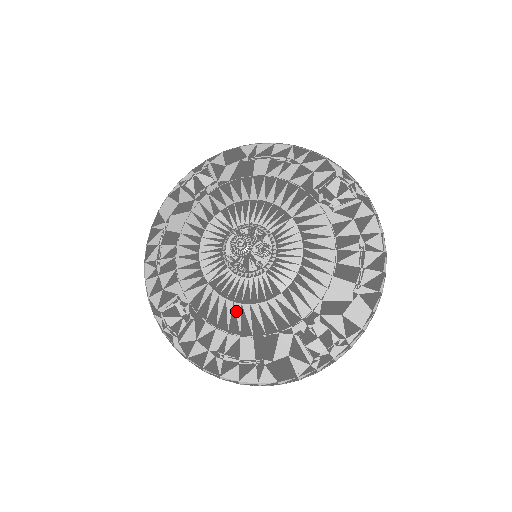
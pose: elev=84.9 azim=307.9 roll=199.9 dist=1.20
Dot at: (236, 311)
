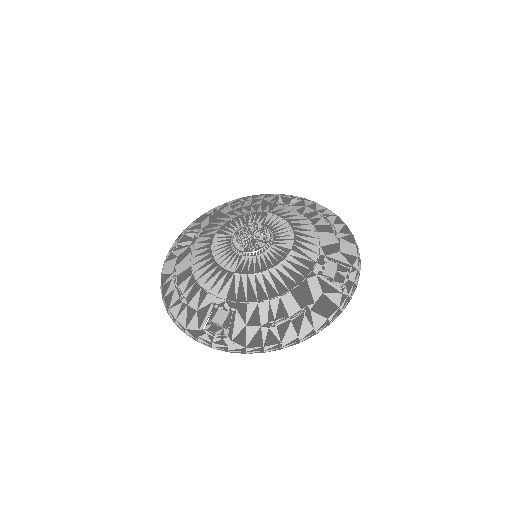
Dot at: (267, 278)
